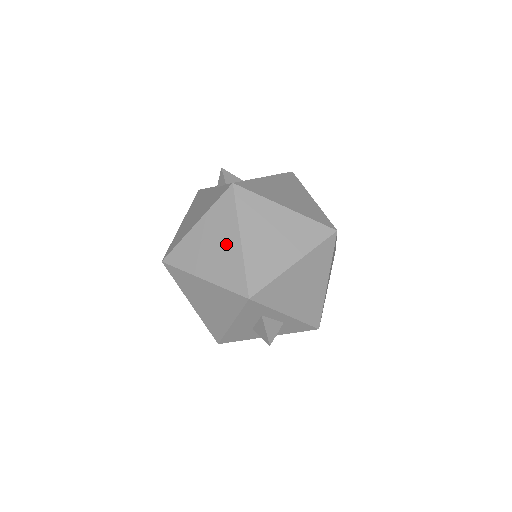
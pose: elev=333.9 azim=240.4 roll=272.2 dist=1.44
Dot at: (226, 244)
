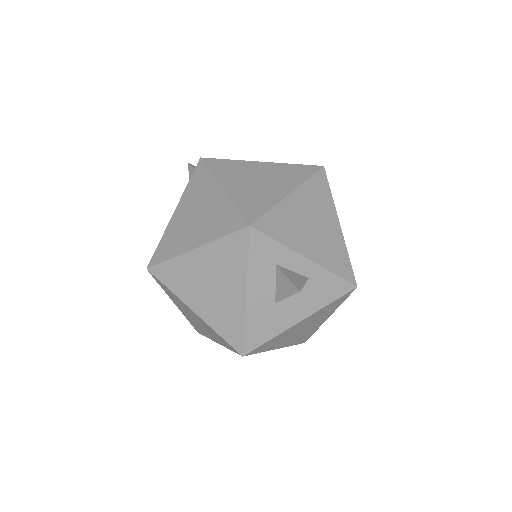
Dot at: (209, 202)
